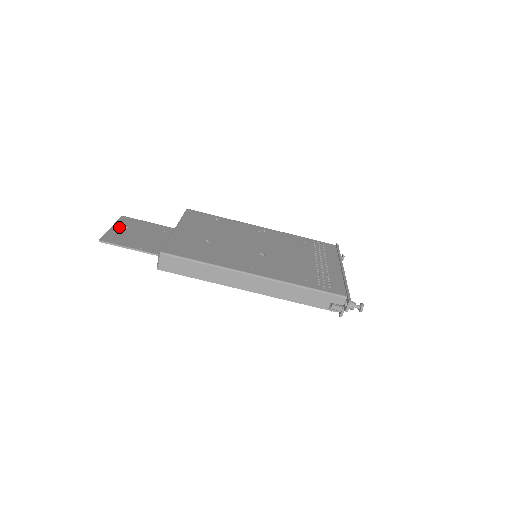
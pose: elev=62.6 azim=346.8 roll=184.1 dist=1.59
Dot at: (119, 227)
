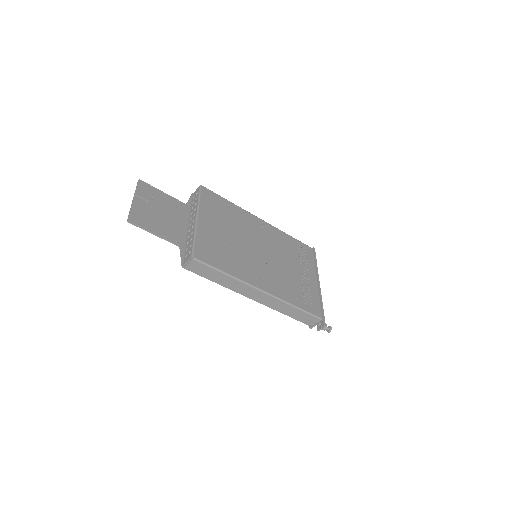
Dot at: (141, 199)
